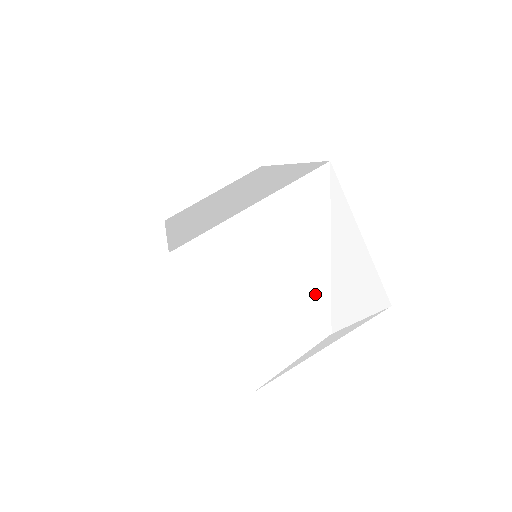
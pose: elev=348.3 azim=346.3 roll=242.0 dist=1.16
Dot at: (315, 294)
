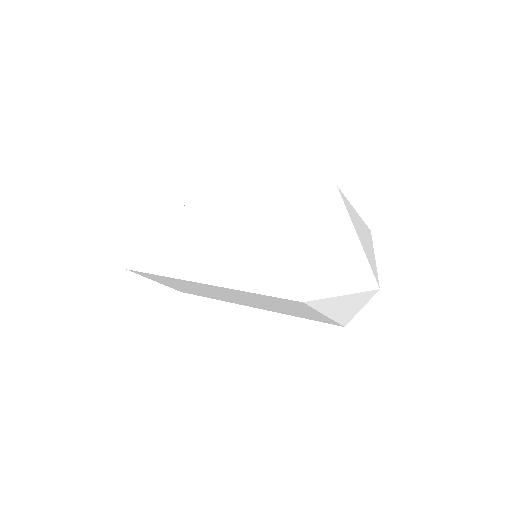
Dot at: (374, 268)
